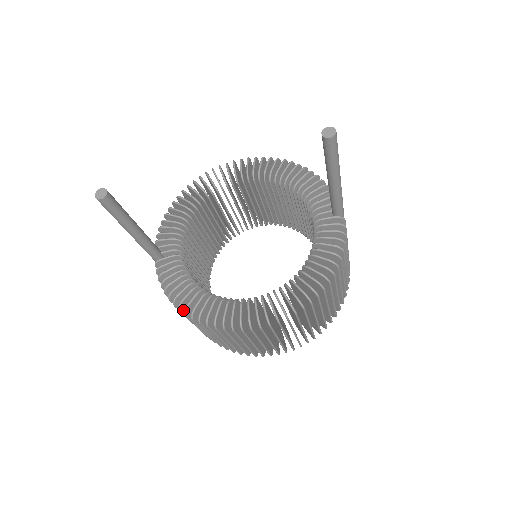
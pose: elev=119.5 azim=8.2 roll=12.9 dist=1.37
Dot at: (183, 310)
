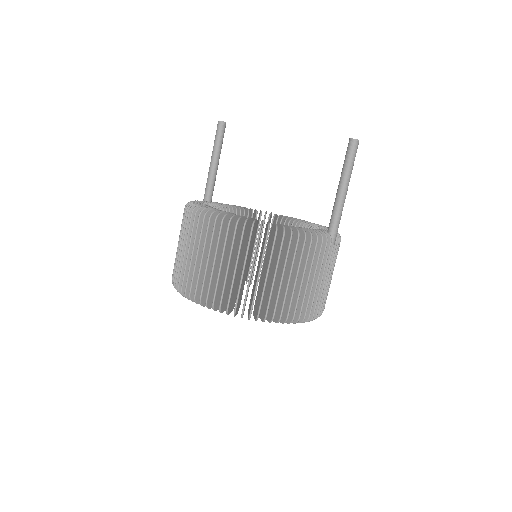
Dot at: occluded
